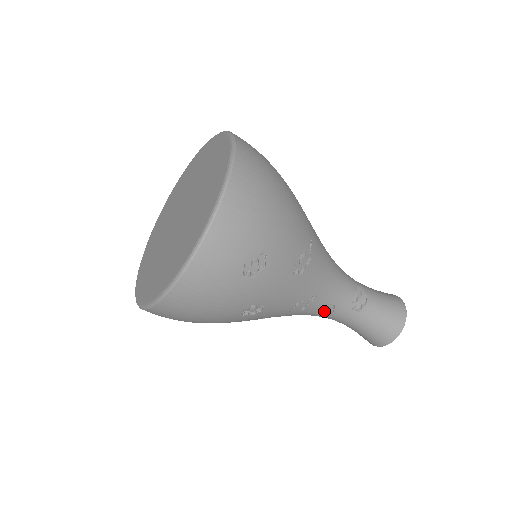
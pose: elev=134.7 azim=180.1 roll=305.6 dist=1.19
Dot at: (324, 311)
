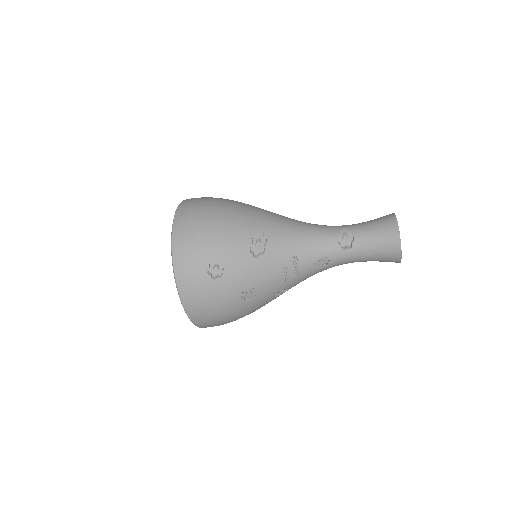
Dot at: (321, 264)
